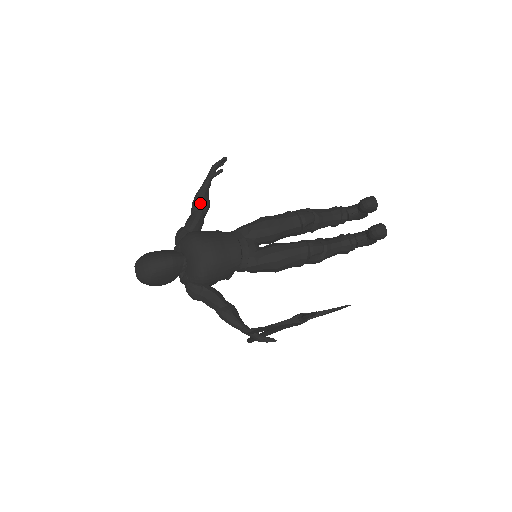
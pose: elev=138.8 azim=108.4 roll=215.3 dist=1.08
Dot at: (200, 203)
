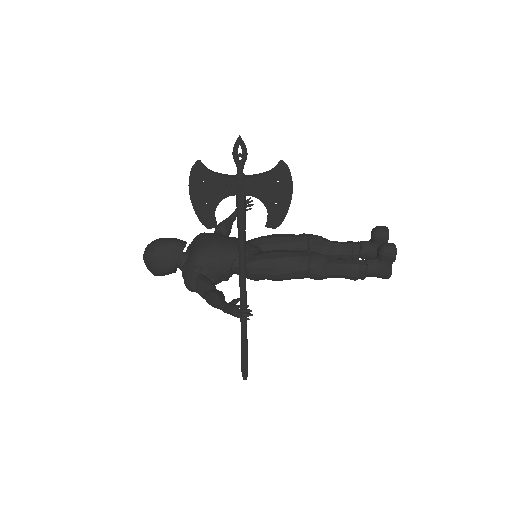
Dot at: (221, 226)
